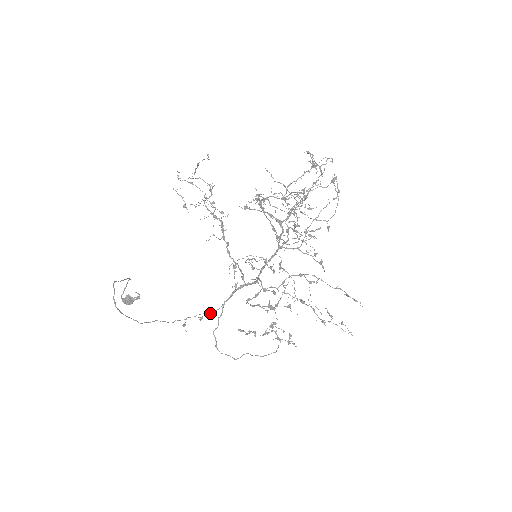
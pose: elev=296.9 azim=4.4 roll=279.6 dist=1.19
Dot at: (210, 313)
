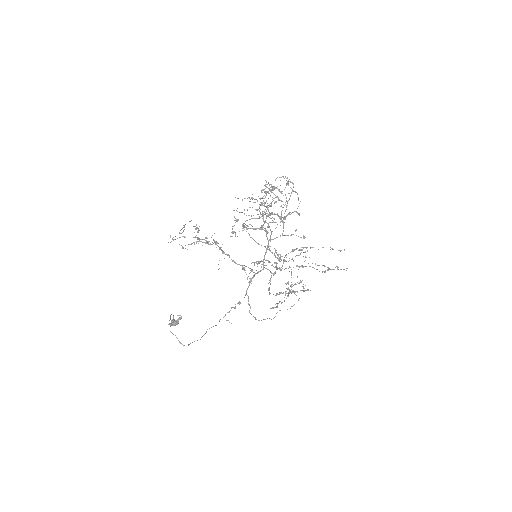
Dot at: occluded
